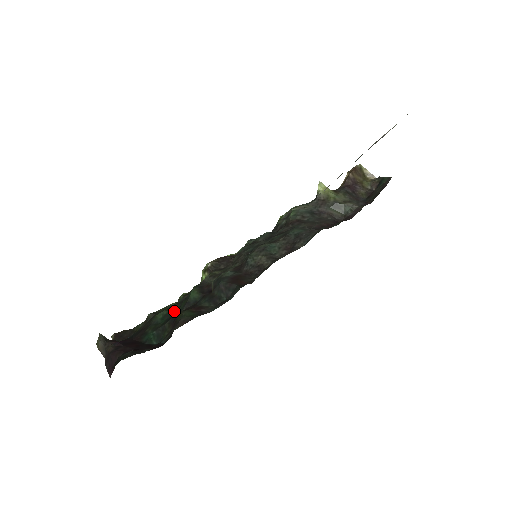
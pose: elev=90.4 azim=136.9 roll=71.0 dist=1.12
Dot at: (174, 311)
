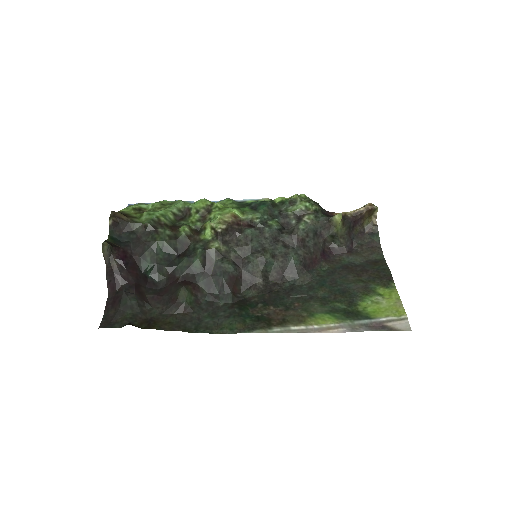
Dot at: (174, 251)
